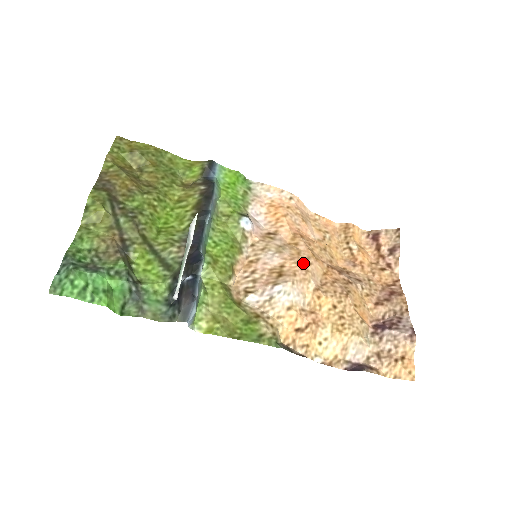
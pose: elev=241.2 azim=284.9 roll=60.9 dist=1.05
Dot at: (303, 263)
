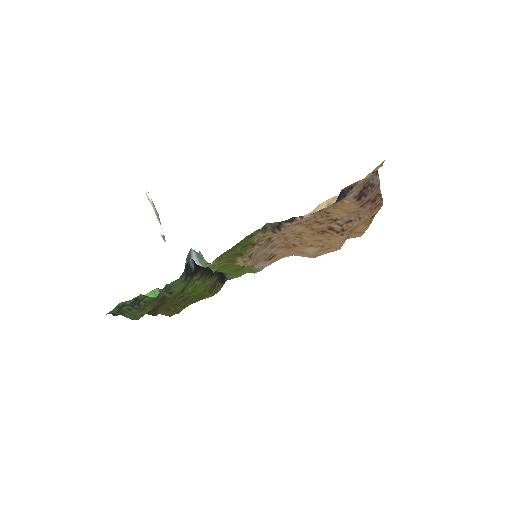
Dot at: (286, 232)
